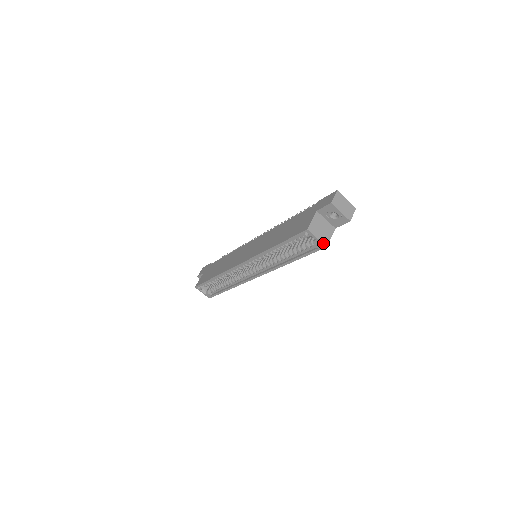
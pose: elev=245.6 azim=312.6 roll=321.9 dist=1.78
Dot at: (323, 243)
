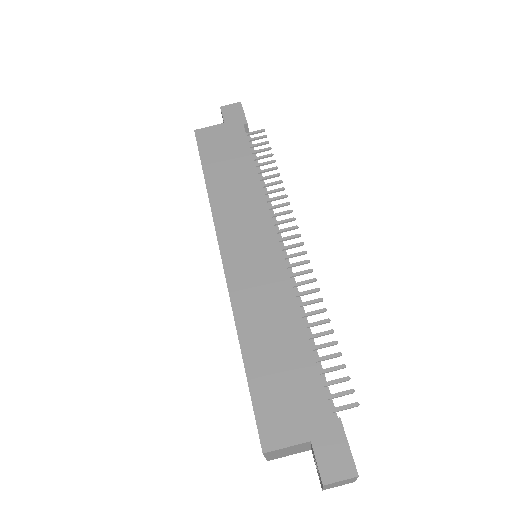
Dot at: (268, 459)
